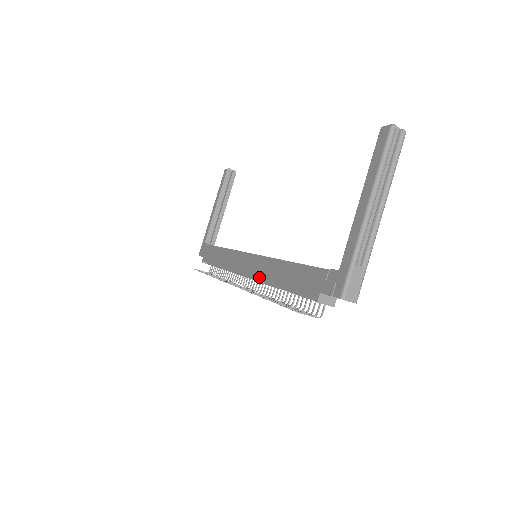
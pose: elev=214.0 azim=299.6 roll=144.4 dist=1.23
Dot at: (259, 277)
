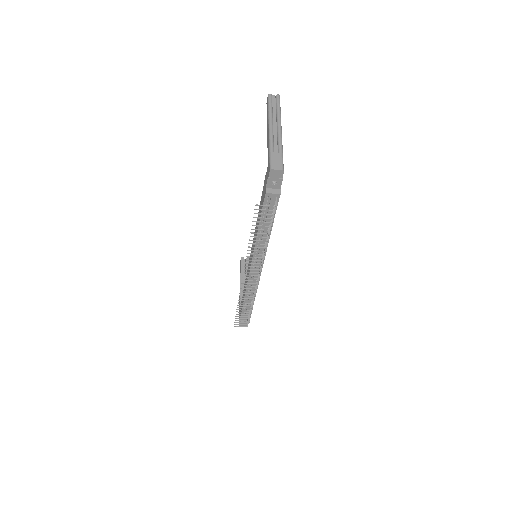
Dot at: occluded
